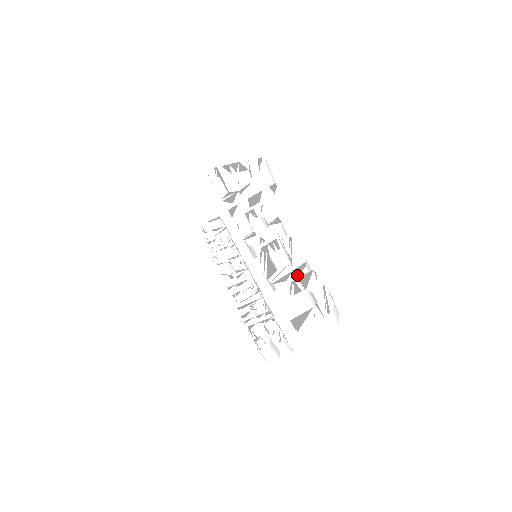
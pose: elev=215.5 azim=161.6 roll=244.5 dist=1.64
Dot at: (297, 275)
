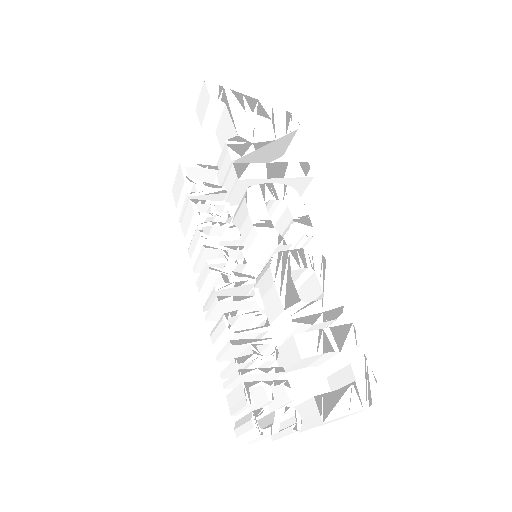
Dot at: (328, 321)
